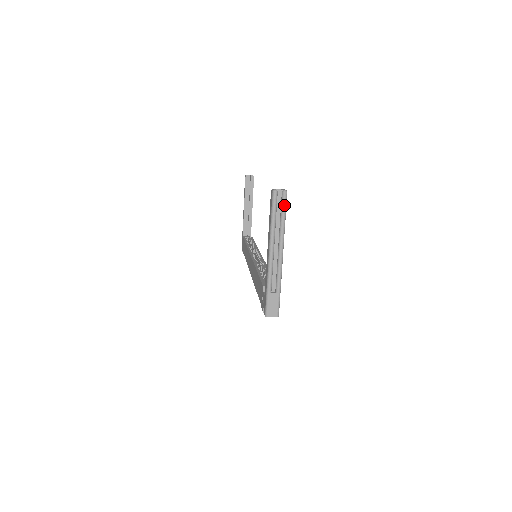
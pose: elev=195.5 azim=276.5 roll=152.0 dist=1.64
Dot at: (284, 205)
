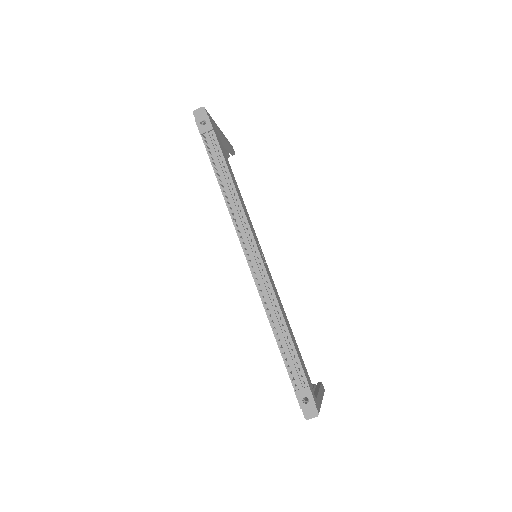
Dot at: occluded
